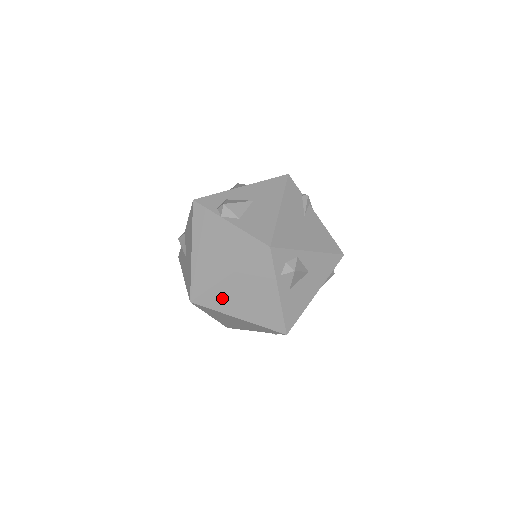
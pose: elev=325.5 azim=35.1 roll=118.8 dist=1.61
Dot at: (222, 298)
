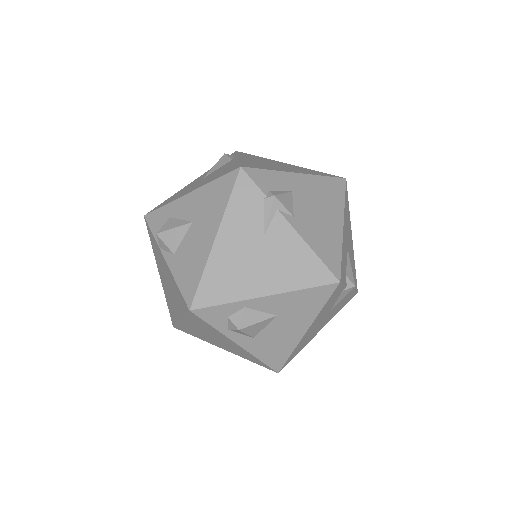
Dot at: (194, 332)
